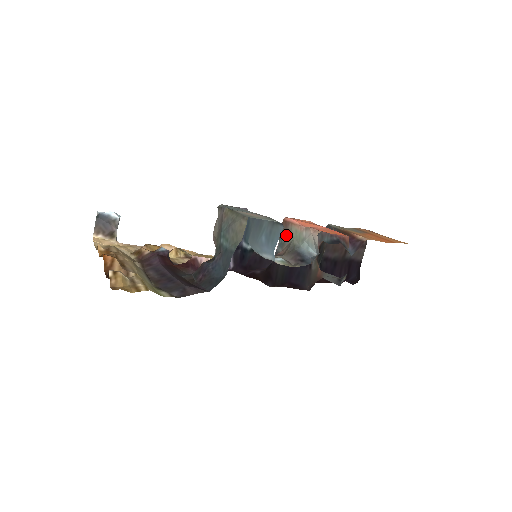
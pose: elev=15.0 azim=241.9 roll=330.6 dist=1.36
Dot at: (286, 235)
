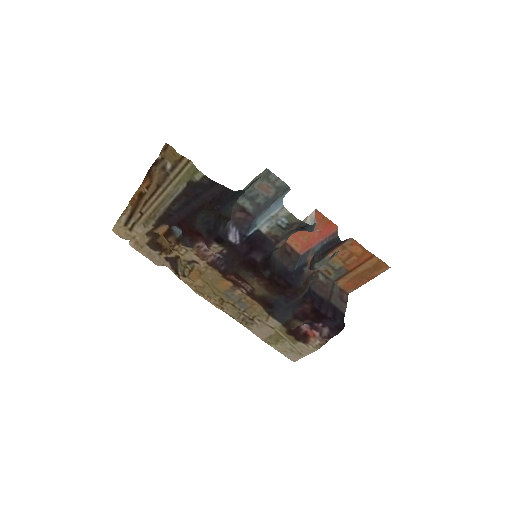
Dot at: occluded
